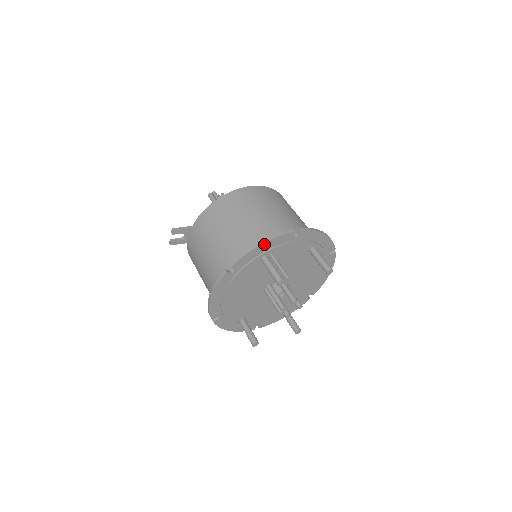
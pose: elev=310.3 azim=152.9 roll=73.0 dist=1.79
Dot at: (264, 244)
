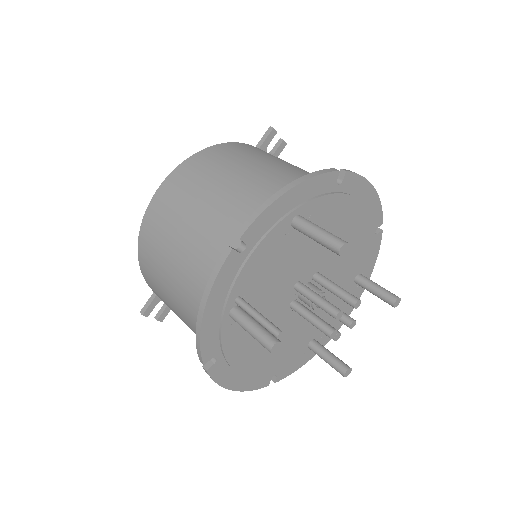
Dot at: (207, 309)
